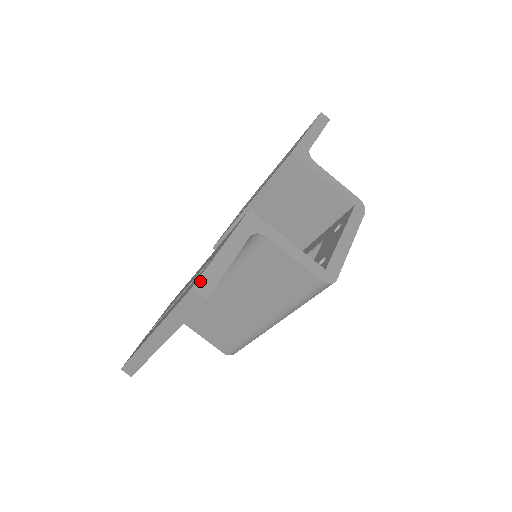
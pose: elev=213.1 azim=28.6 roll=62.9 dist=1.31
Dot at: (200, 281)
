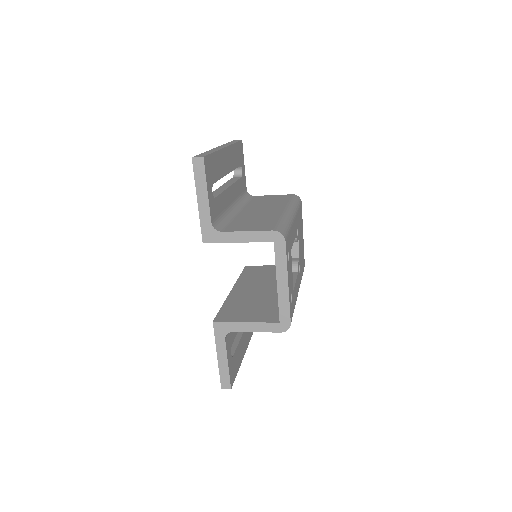
Dot at: (222, 383)
